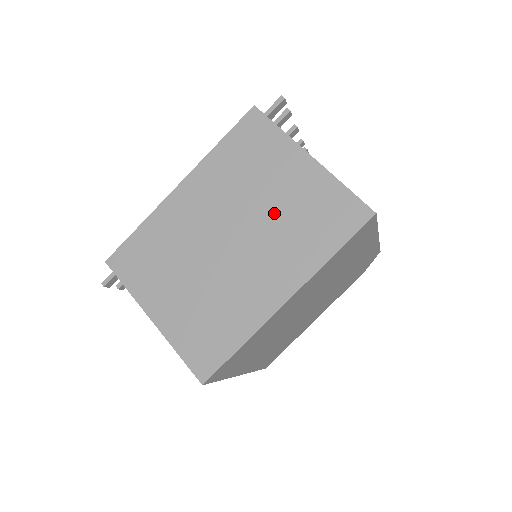
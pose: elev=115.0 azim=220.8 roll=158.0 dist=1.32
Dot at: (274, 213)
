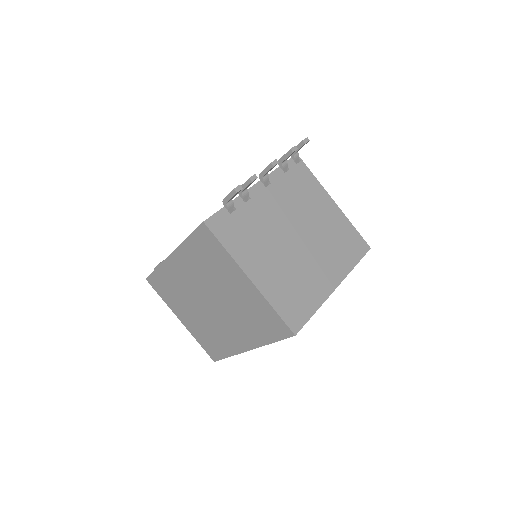
Dot at: (232, 302)
